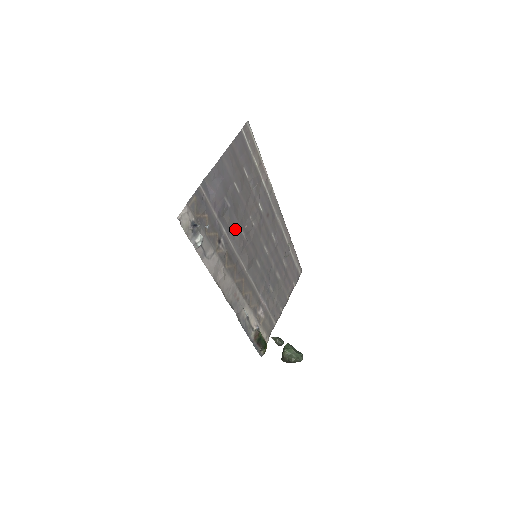
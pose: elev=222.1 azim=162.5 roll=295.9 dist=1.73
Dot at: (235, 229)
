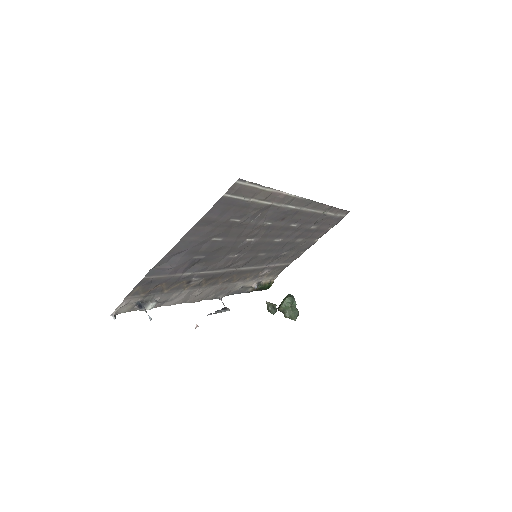
Dot at: (217, 261)
